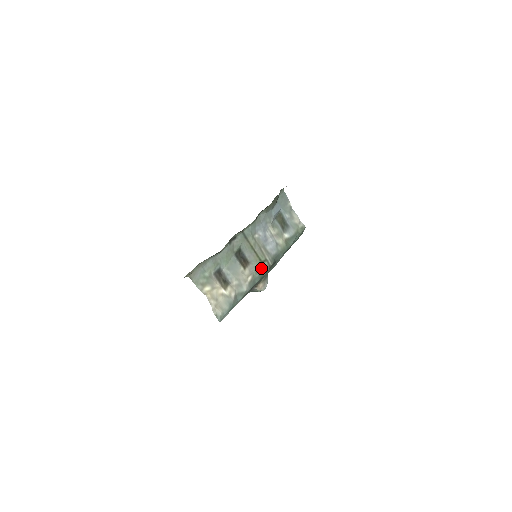
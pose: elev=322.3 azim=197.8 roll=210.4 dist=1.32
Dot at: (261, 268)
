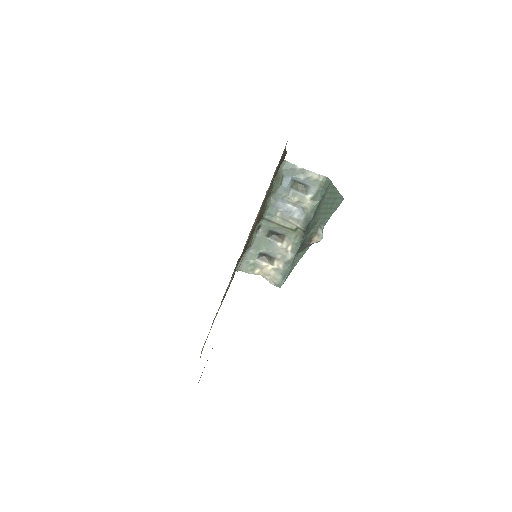
Dot at: (297, 235)
